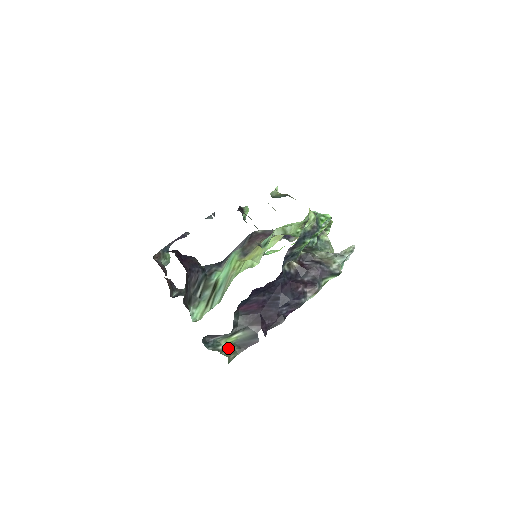
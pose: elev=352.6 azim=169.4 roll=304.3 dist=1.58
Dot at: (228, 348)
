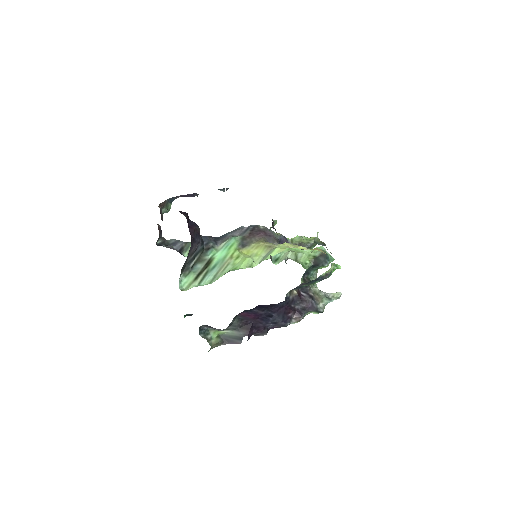
Dot at: (214, 338)
